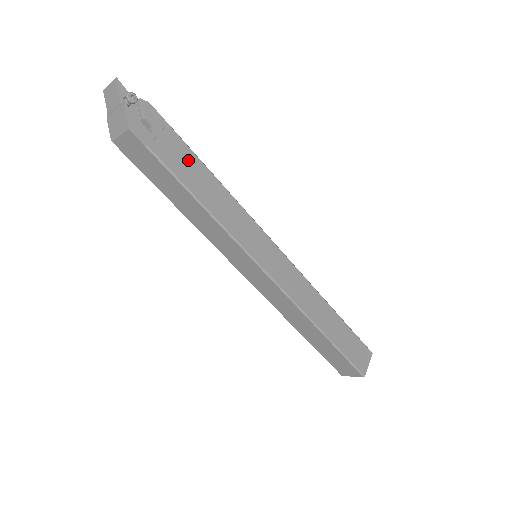
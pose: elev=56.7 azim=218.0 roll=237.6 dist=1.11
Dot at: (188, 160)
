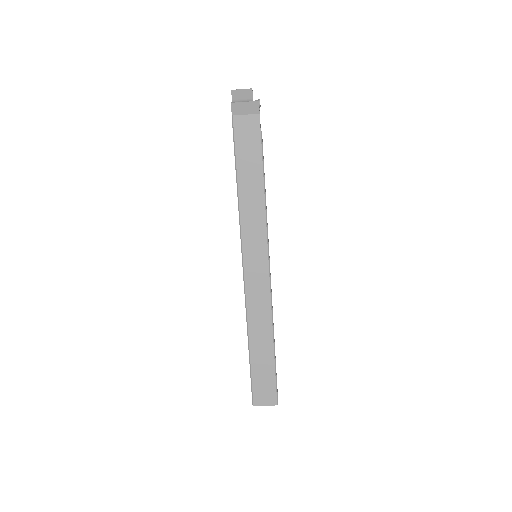
Dot at: occluded
